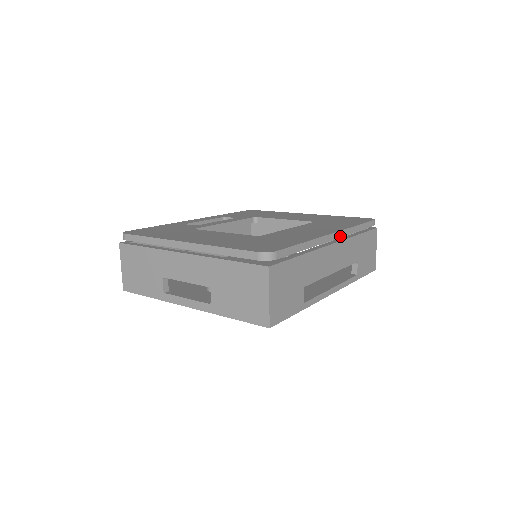
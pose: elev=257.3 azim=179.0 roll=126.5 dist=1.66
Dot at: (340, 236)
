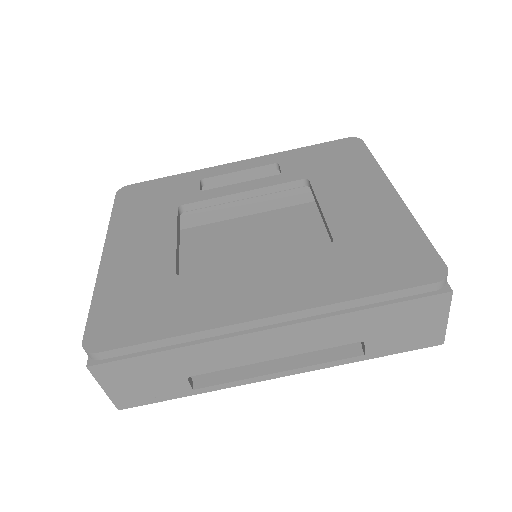
Dot at: (289, 319)
